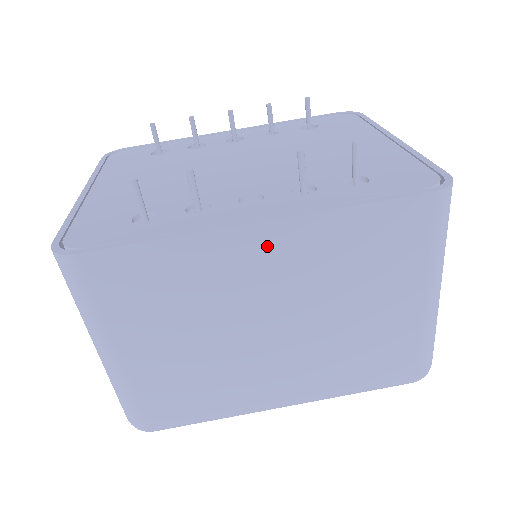
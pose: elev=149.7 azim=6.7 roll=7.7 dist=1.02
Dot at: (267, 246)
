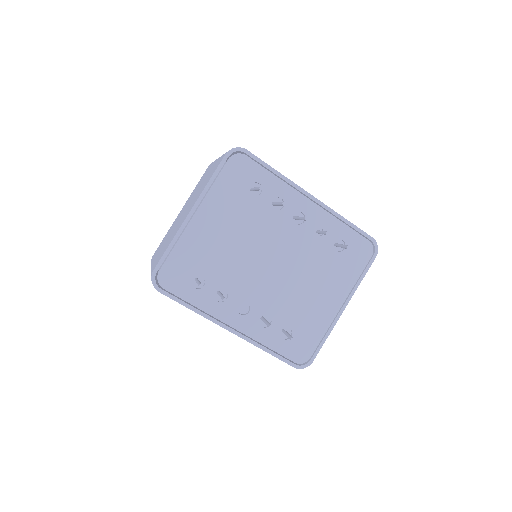
Dot at: occluded
